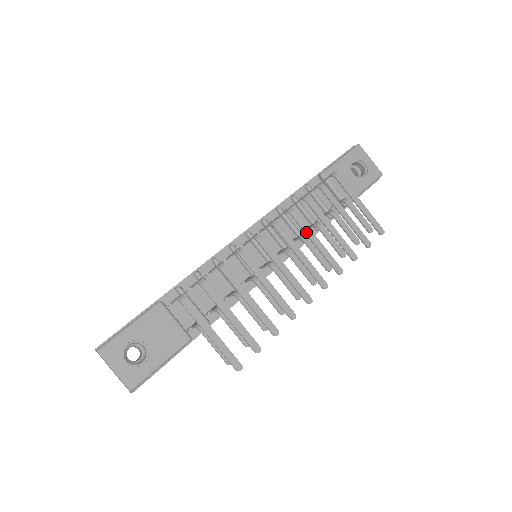
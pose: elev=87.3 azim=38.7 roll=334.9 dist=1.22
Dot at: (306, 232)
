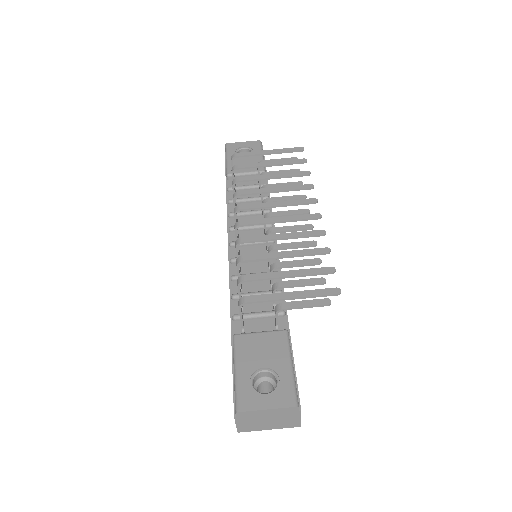
Dot at: (261, 192)
